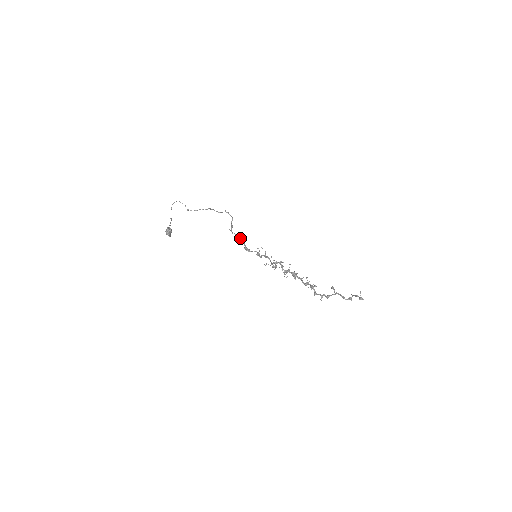
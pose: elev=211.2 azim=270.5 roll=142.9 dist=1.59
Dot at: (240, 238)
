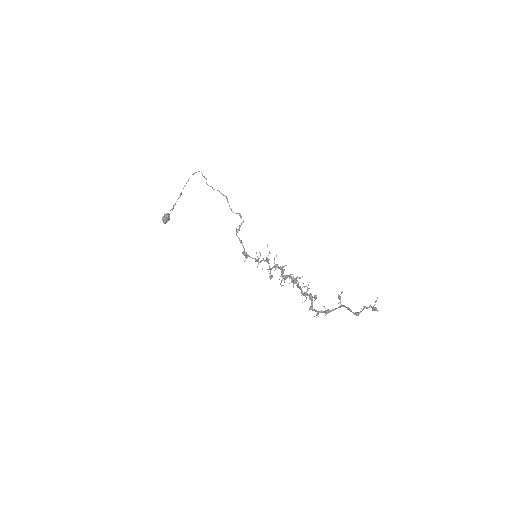
Dot at: (242, 244)
